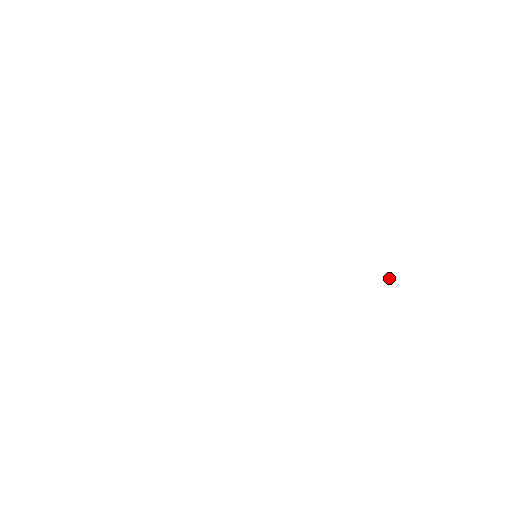
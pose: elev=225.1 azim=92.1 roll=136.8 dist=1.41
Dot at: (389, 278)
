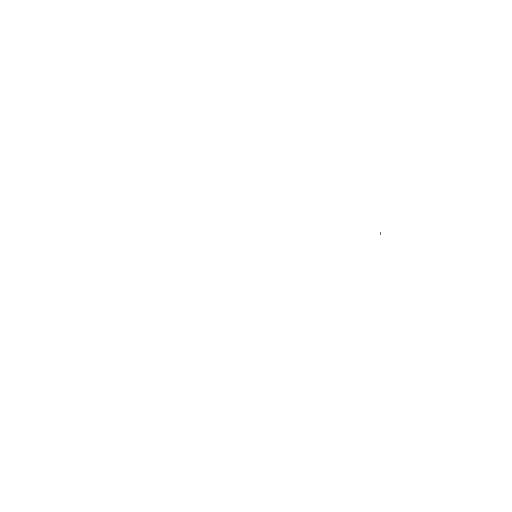
Dot at: (380, 233)
